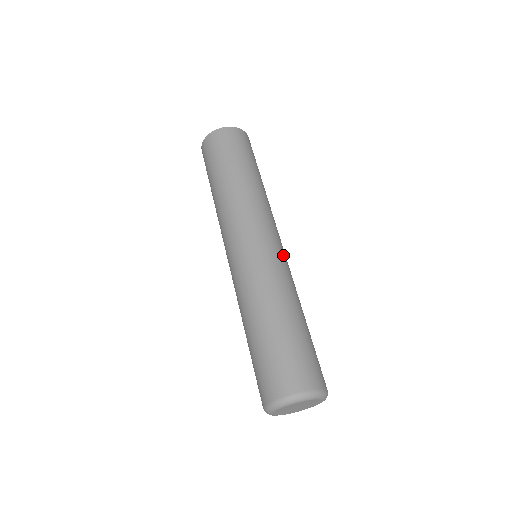
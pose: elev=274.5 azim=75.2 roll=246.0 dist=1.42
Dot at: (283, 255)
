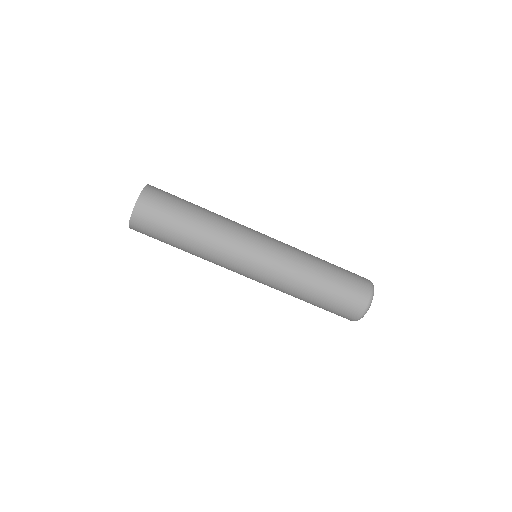
Dot at: (275, 242)
